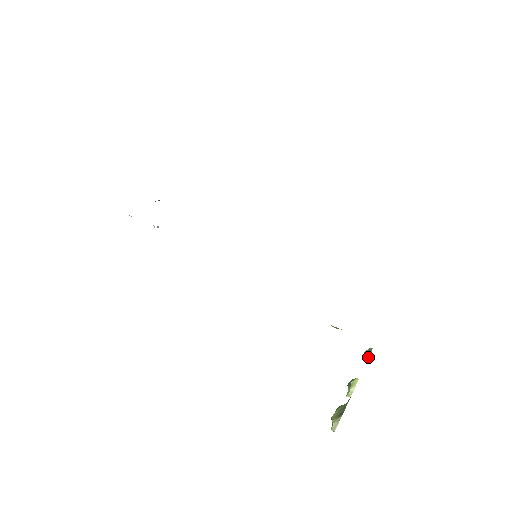
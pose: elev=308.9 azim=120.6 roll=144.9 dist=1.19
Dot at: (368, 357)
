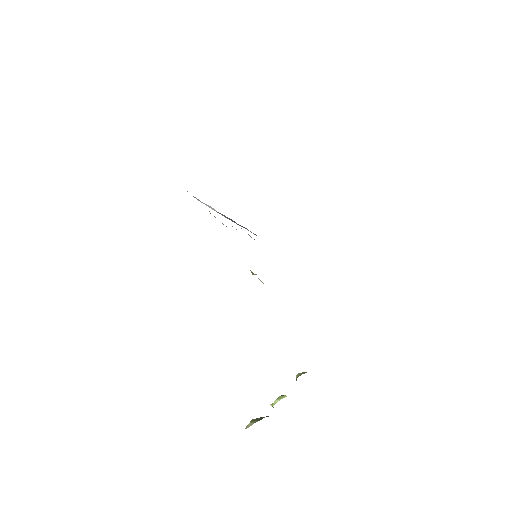
Dot at: occluded
